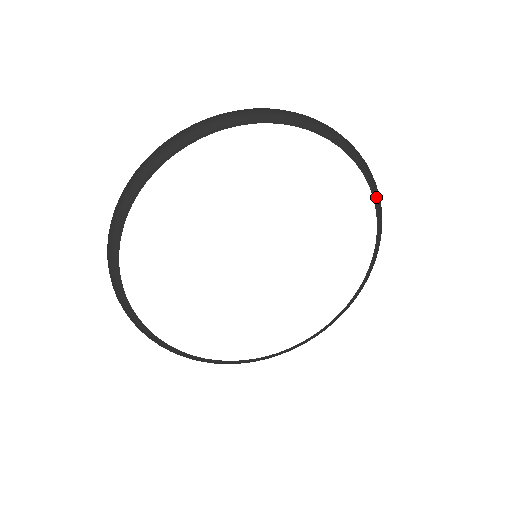
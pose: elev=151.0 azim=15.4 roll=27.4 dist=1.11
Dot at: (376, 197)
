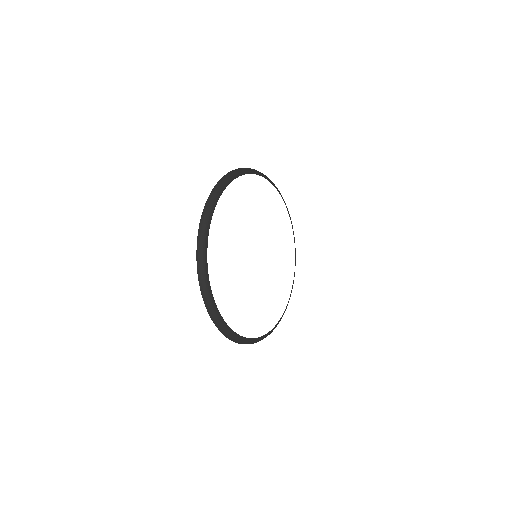
Dot at: occluded
